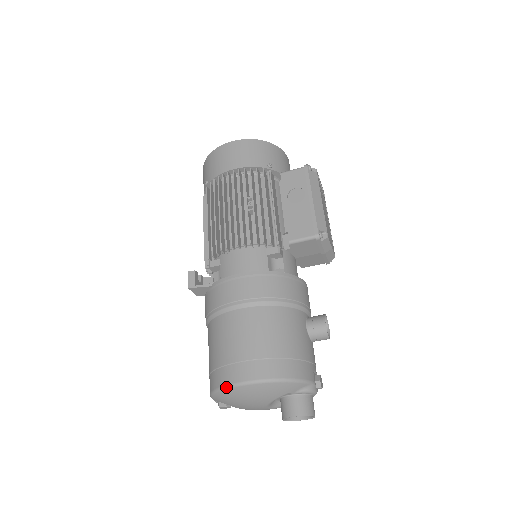
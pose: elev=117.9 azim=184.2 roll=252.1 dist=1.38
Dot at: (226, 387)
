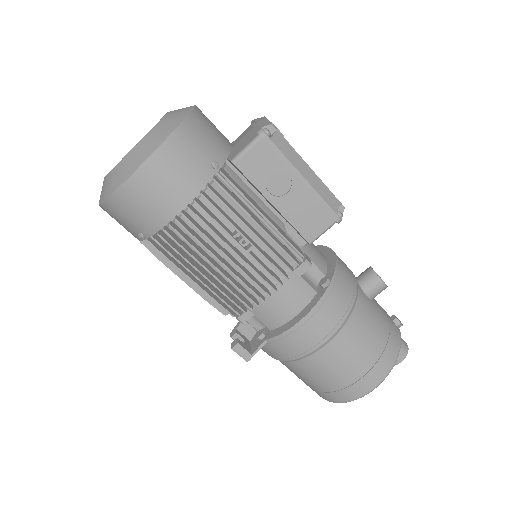
Dot at: occluded
